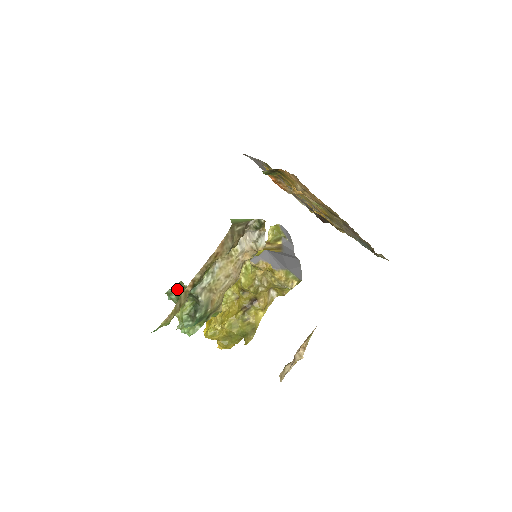
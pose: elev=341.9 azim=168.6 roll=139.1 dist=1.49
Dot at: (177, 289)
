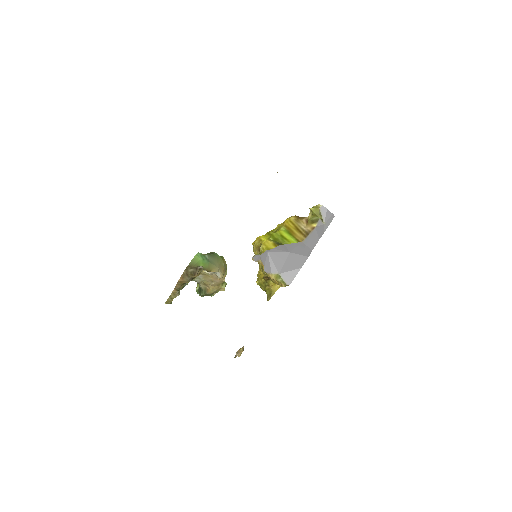
Dot at: occluded
